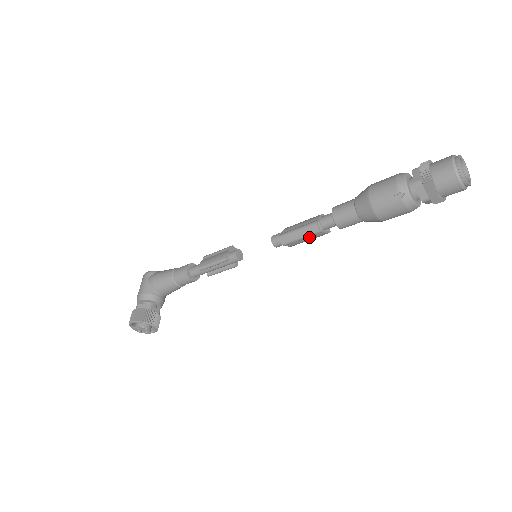
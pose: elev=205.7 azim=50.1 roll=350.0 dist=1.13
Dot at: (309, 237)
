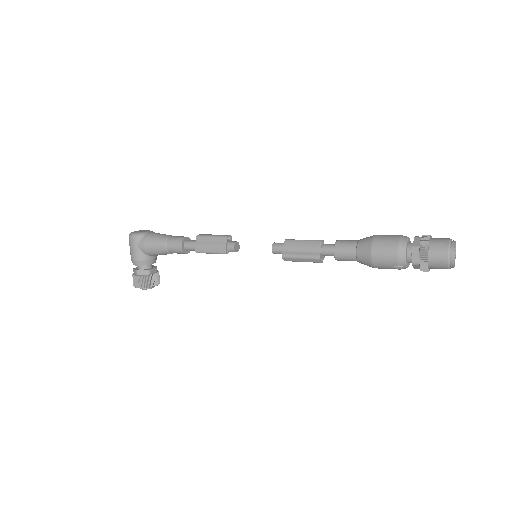
Dot at: occluded
